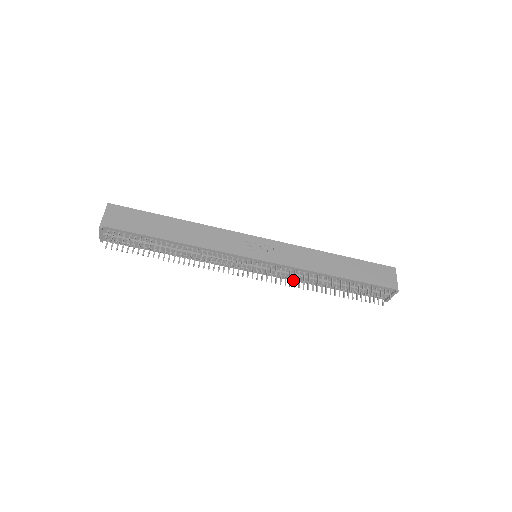
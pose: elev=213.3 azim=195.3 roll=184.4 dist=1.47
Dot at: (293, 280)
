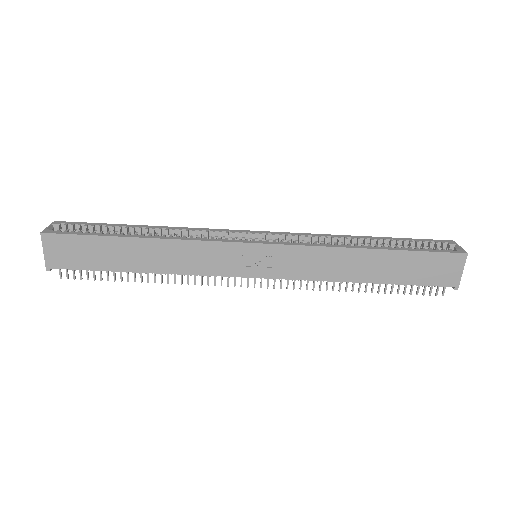
Dot at: occluded
